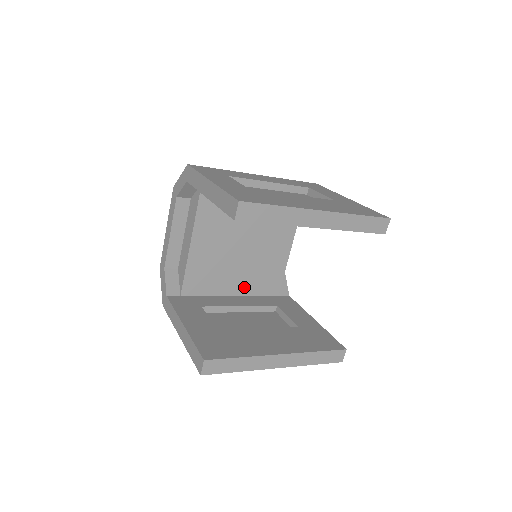
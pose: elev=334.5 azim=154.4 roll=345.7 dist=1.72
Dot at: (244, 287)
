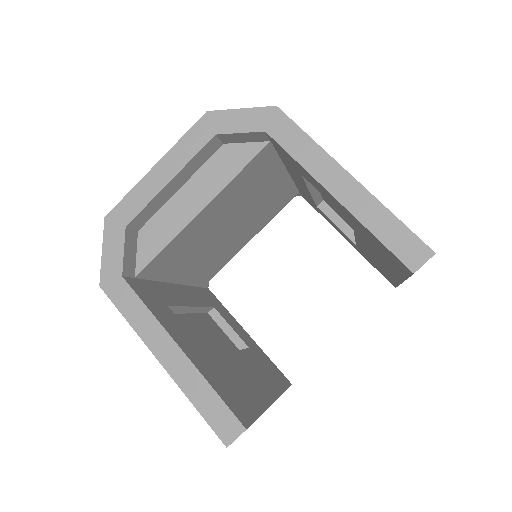
Dot at: (190, 275)
